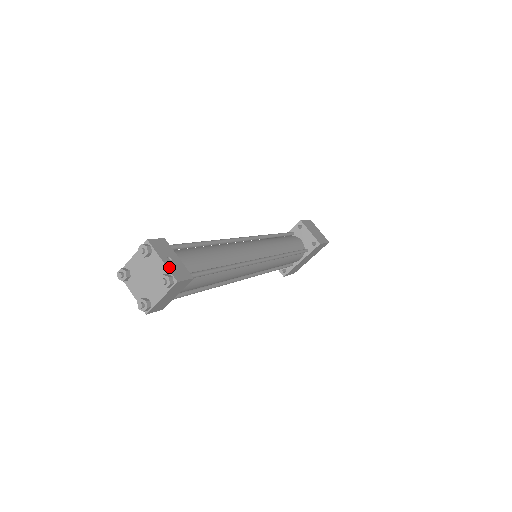
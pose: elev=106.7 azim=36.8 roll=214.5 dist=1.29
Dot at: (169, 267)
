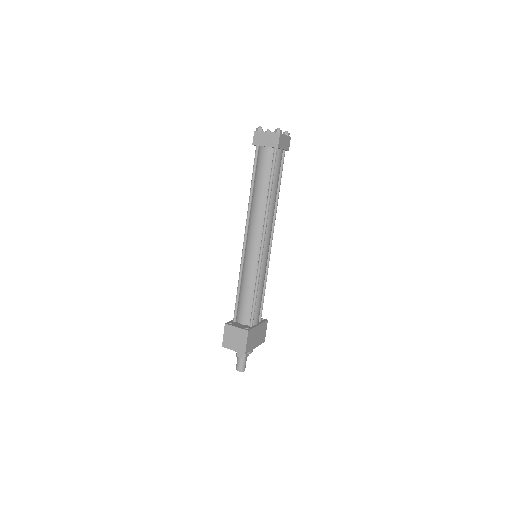
Dot at: occluded
